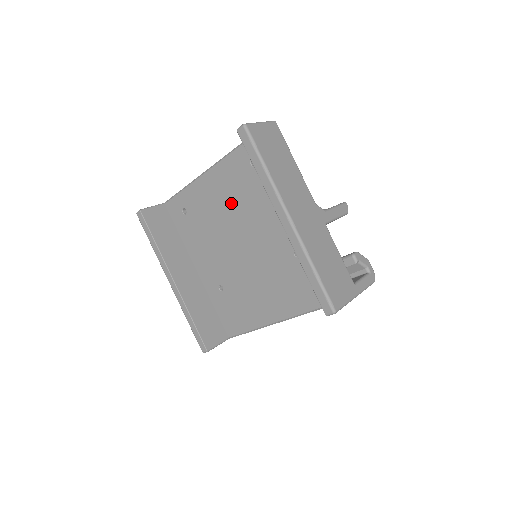
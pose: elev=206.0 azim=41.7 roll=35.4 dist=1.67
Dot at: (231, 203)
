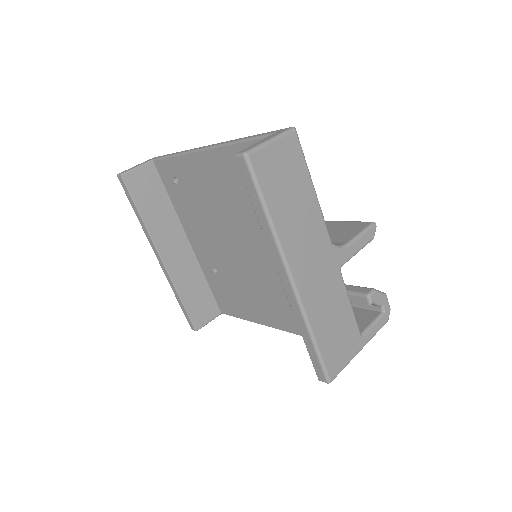
Dot at: (230, 199)
